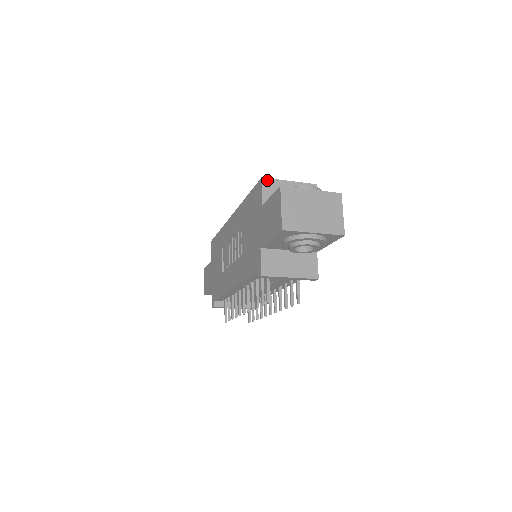
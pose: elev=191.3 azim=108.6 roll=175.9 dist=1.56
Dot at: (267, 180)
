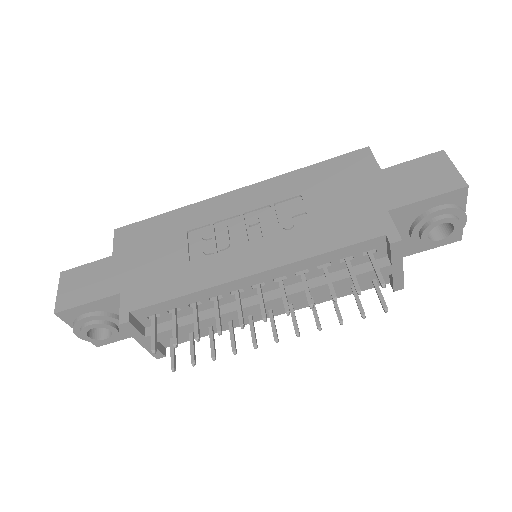
Dot at: occluded
